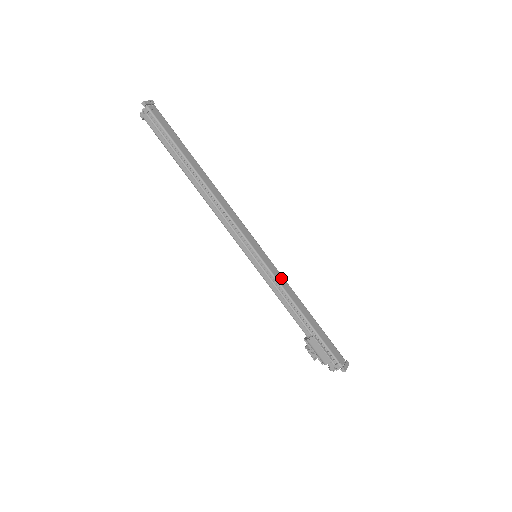
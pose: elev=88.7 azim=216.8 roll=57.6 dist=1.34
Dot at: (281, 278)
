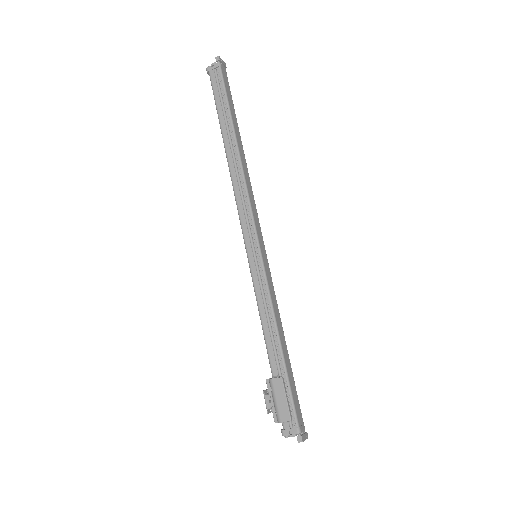
Dot at: (273, 292)
